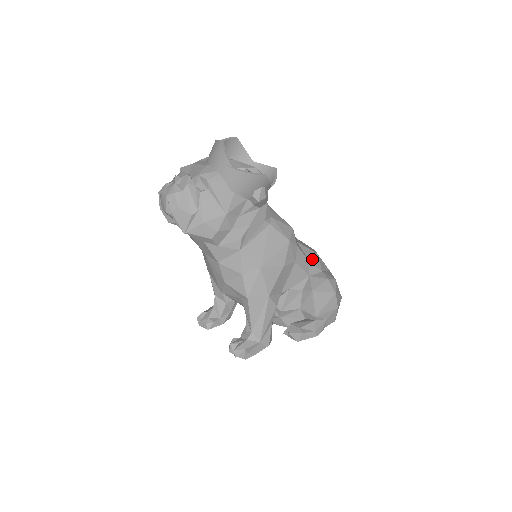
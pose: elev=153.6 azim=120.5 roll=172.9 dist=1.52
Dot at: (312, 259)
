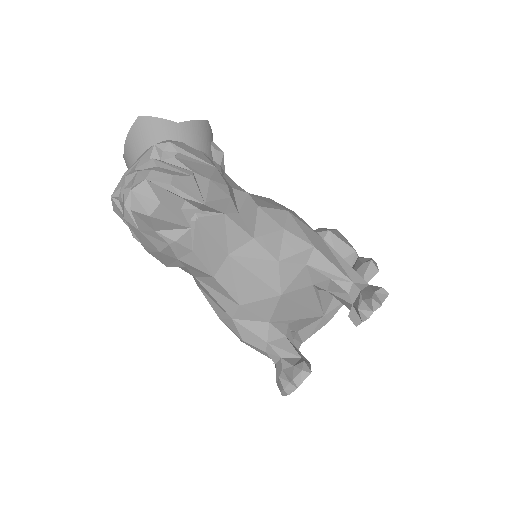
Dot at: occluded
